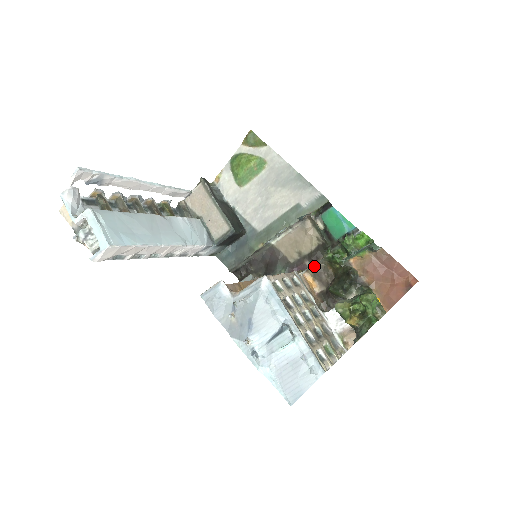
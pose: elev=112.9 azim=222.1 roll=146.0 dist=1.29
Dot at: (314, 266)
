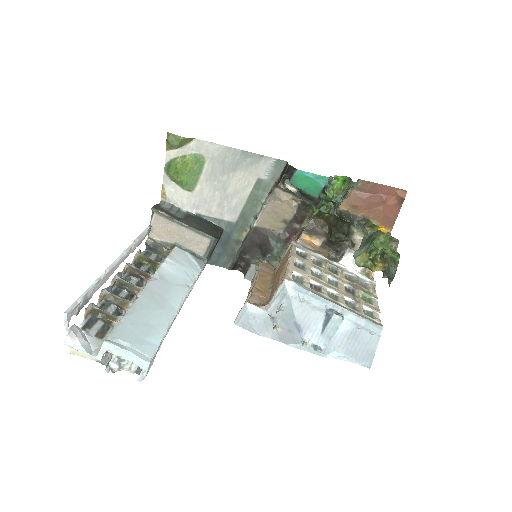
Dot at: (305, 225)
